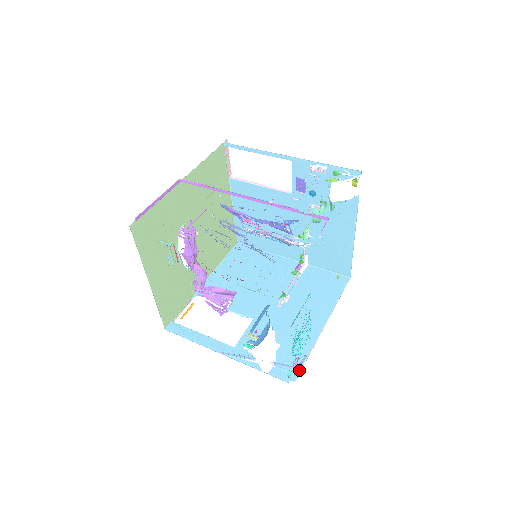
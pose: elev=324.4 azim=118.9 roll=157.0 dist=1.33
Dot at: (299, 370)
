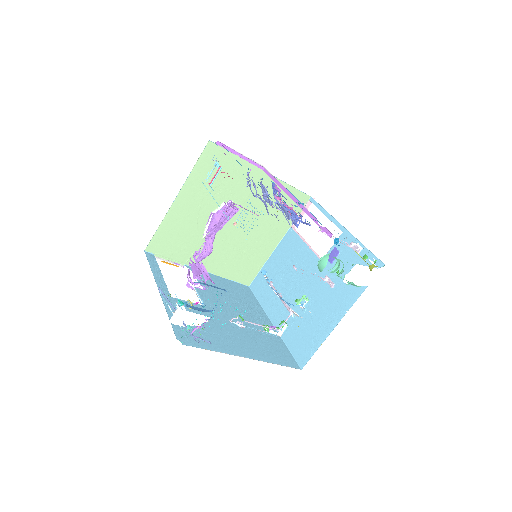
Dot at: (194, 345)
